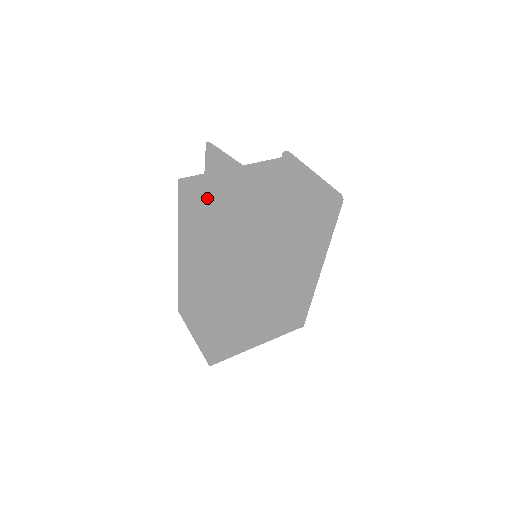
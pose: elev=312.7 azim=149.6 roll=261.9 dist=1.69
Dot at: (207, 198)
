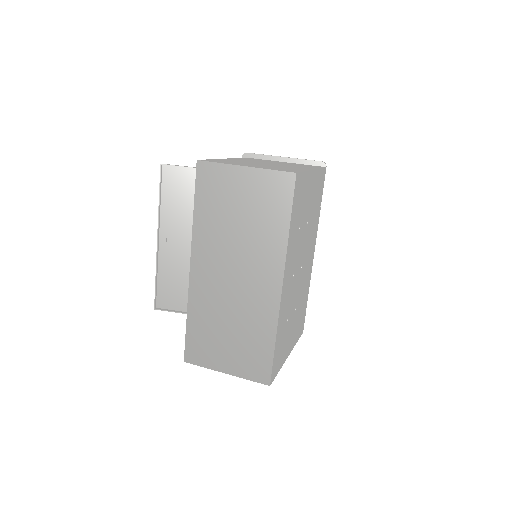
Dot at: (242, 164)
